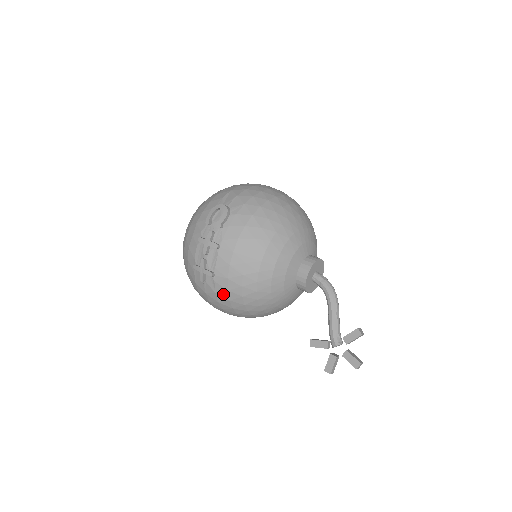
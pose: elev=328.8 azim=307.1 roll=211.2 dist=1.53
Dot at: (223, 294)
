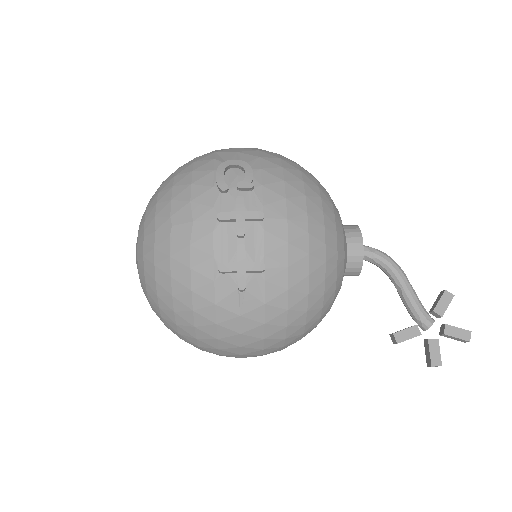
Dot at: (278, 301)
